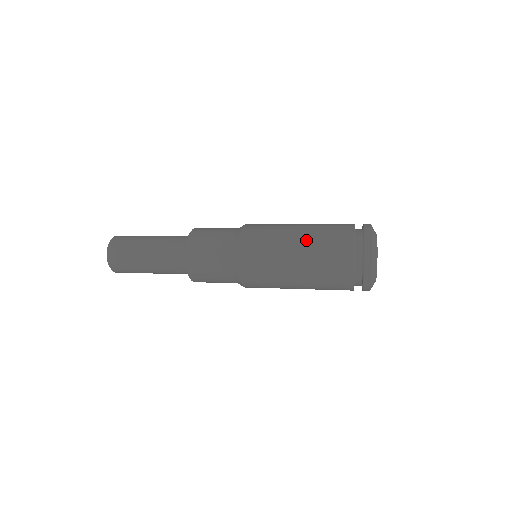
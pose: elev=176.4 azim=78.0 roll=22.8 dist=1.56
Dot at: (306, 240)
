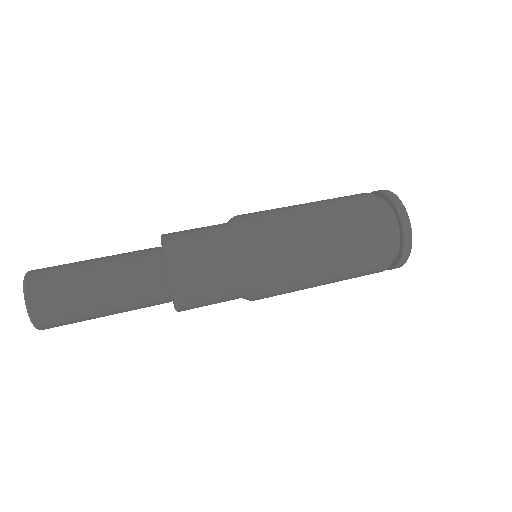
Dot at: (336, 230)
